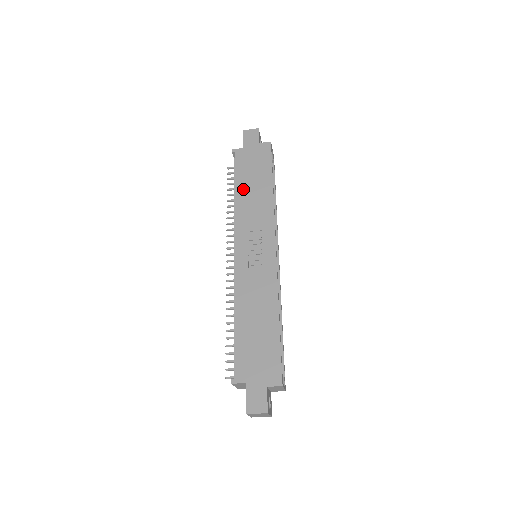
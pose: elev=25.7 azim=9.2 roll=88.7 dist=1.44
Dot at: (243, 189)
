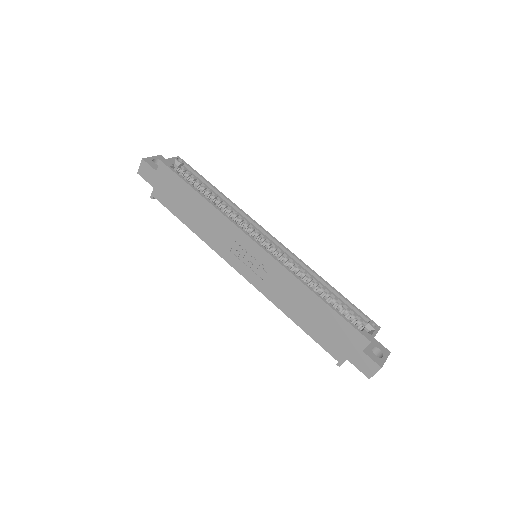
Dot at: (191, 221)
